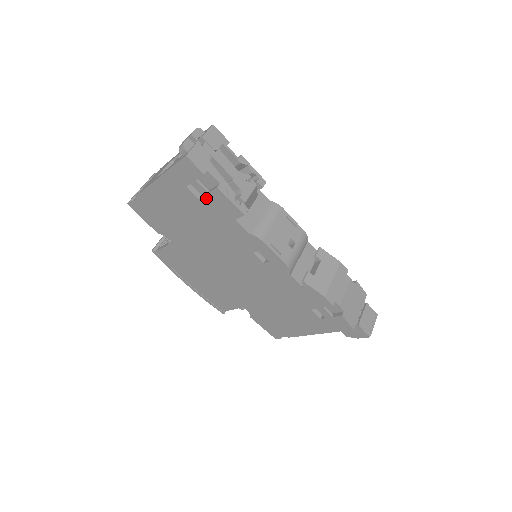
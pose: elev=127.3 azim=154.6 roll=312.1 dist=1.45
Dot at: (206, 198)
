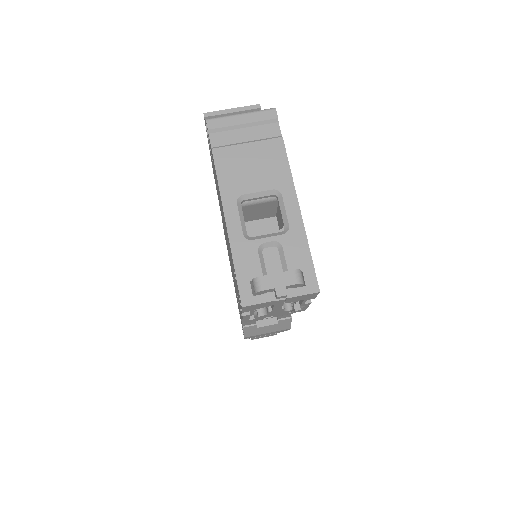
Dot at: occluded
